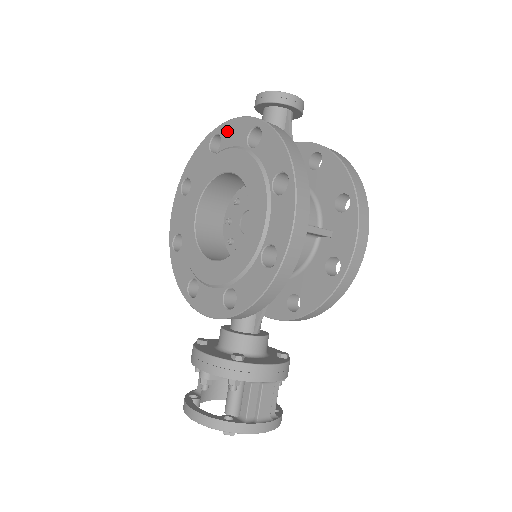
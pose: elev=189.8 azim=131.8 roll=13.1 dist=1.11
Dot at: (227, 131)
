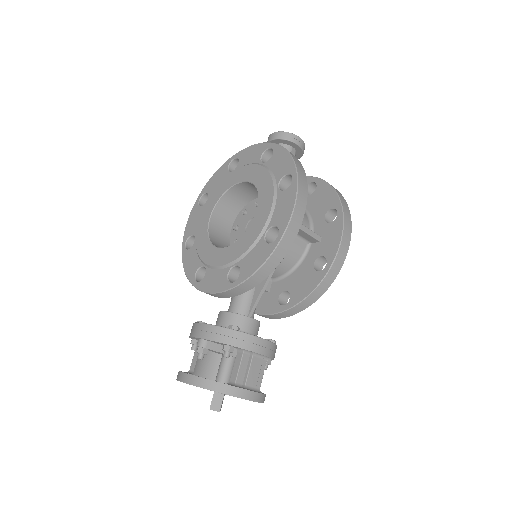
Dot at: (244, 155)
